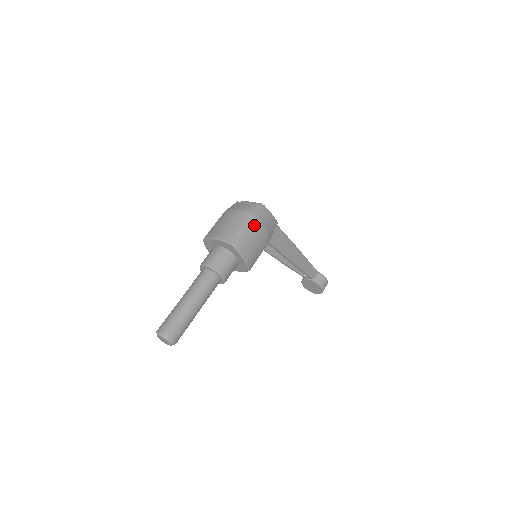
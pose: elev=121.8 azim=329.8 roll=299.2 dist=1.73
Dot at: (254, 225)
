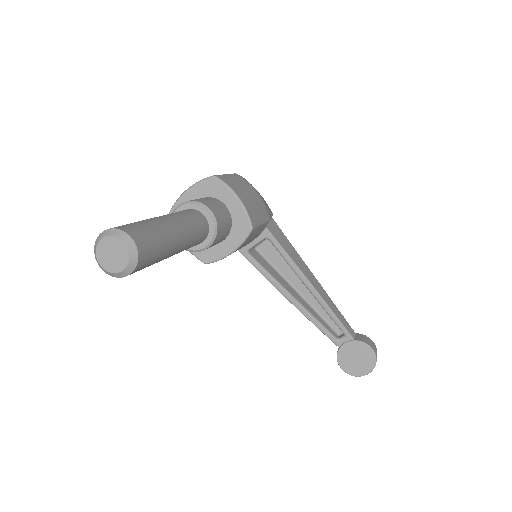
Dot at: (241, 180)
